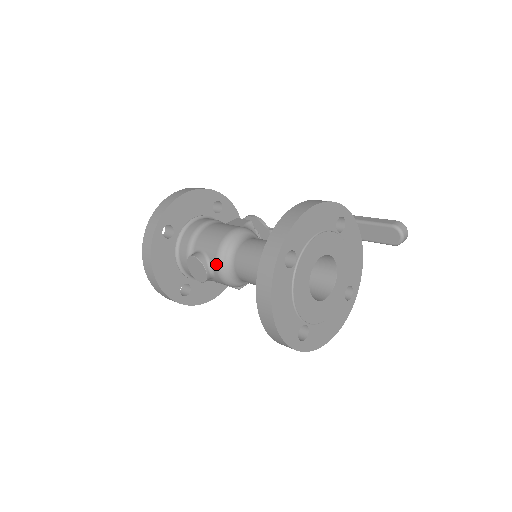
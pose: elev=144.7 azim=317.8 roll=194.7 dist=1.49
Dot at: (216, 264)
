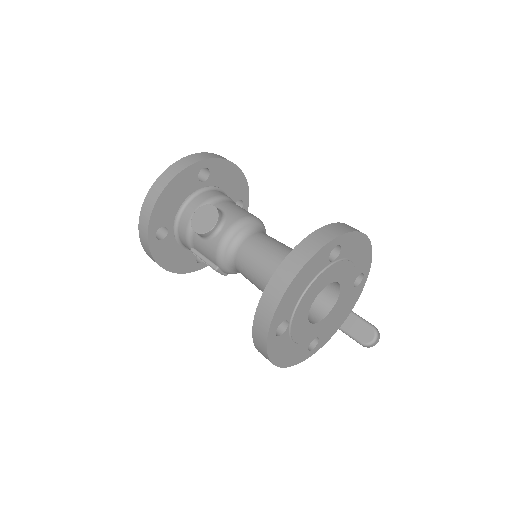
Dot at: (230, 227)
